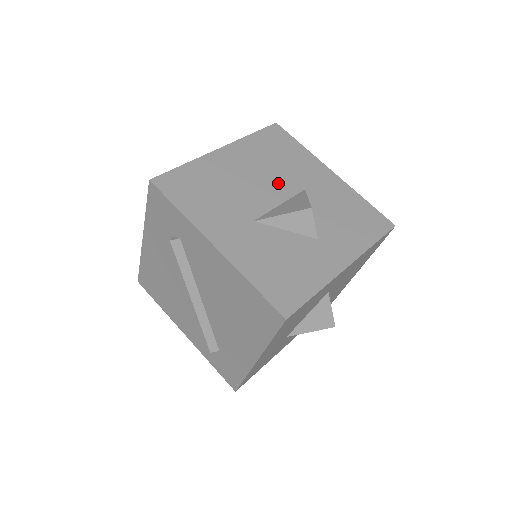
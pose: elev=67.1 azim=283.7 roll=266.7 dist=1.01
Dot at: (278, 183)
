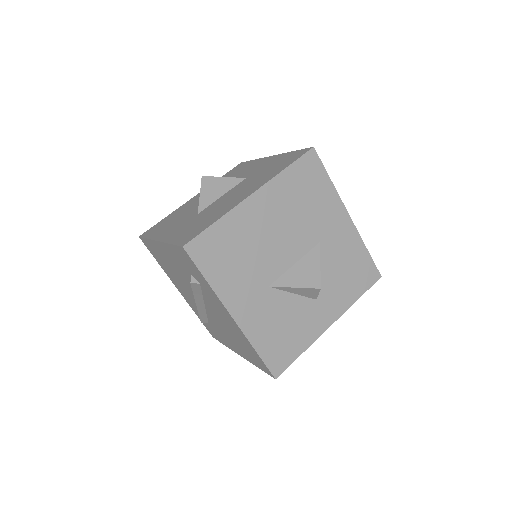
Dot at: (298, 237)
